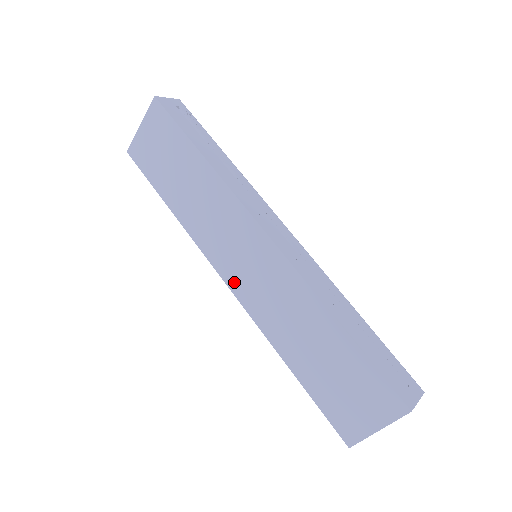
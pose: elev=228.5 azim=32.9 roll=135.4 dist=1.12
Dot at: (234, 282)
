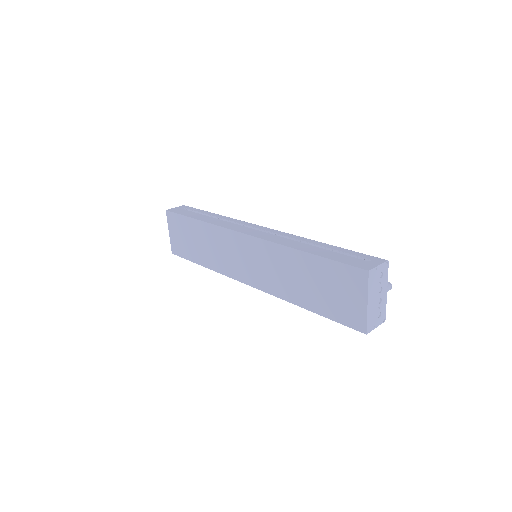
Dot at: (251, 280)
